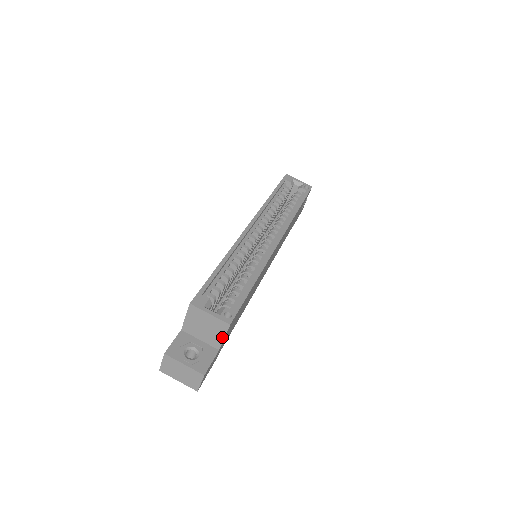
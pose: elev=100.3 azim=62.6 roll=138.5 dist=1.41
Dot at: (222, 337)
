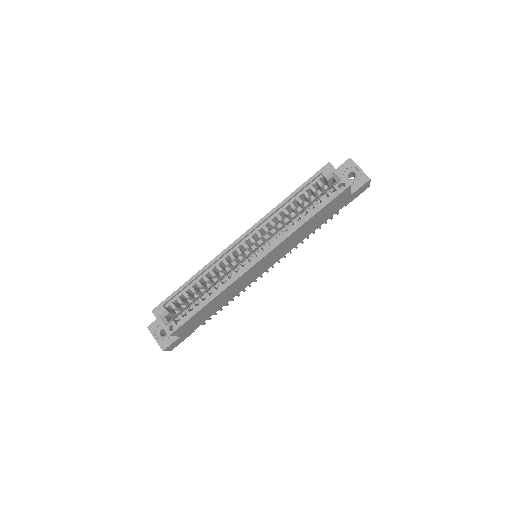
Dot at: (174, 335)
